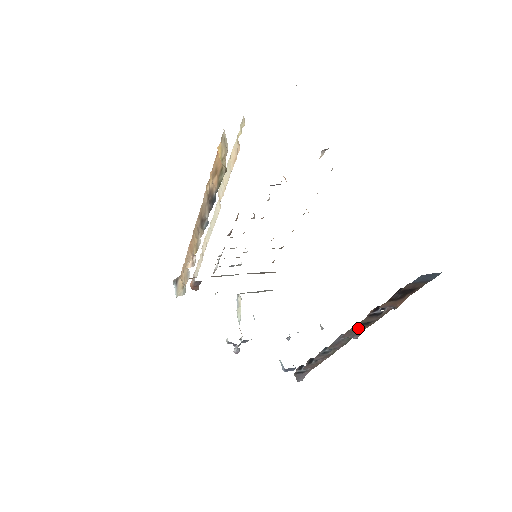
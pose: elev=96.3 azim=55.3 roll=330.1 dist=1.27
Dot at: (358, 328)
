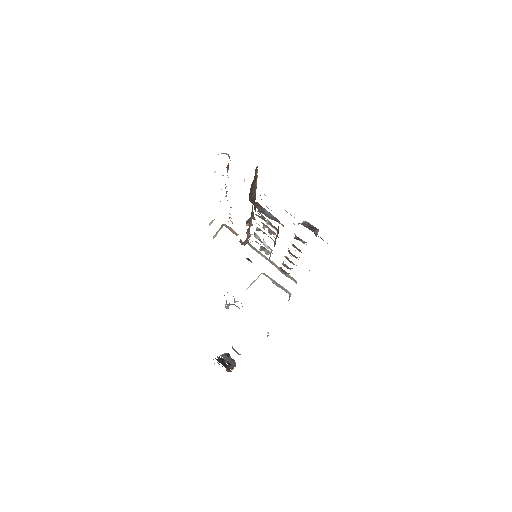
Dot at: occluded
